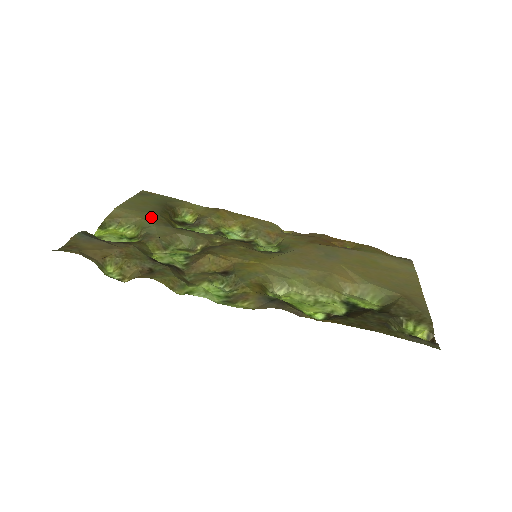
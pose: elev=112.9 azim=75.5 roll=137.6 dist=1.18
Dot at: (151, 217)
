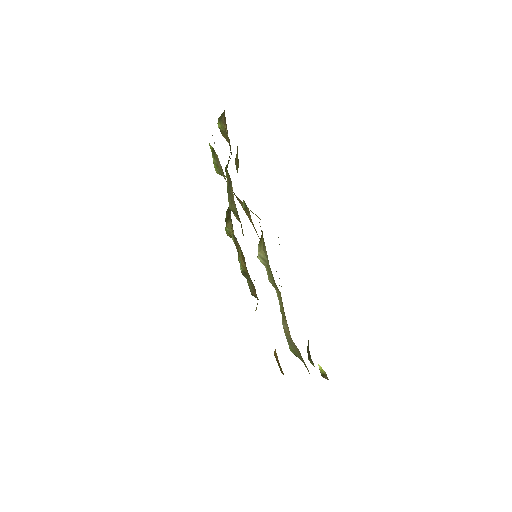
Dot at: occluded
